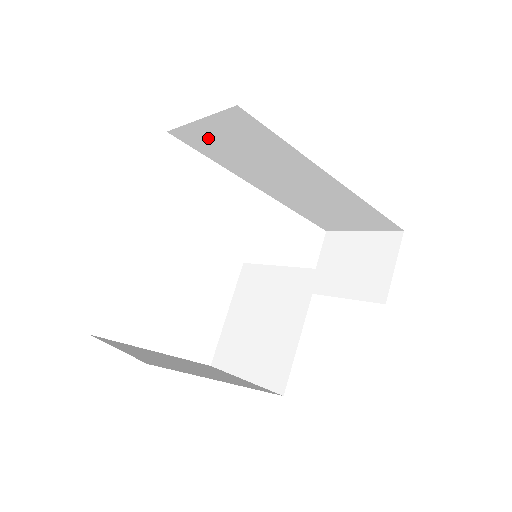
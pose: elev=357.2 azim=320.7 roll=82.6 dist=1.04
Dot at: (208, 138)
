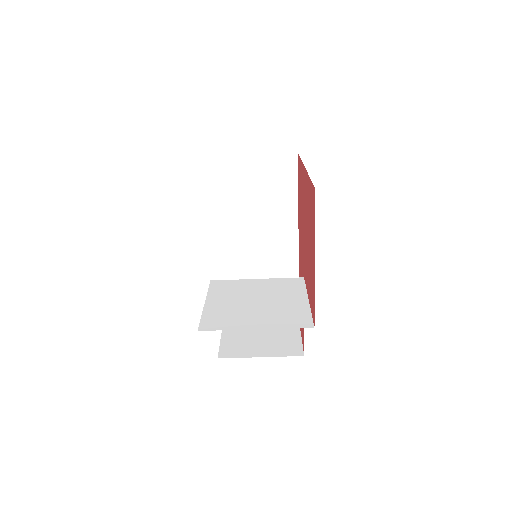
Dot at: (239, 174)
